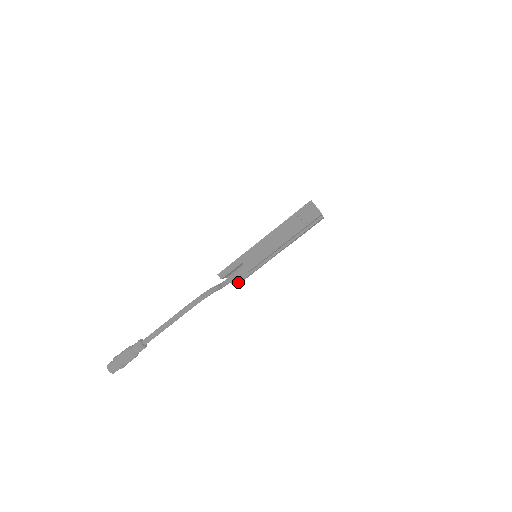
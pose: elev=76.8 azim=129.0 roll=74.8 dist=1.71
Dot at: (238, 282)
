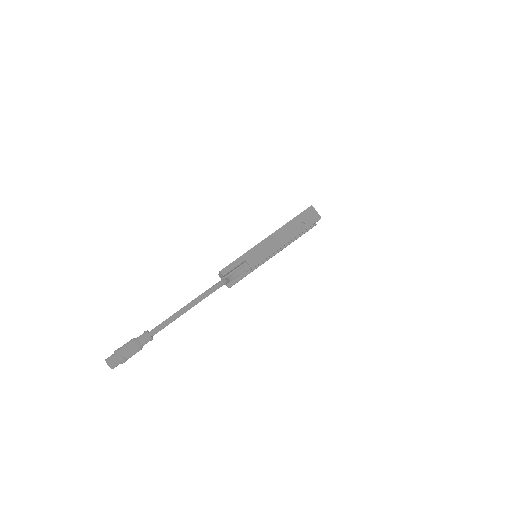
Dot at: (234, 283)
